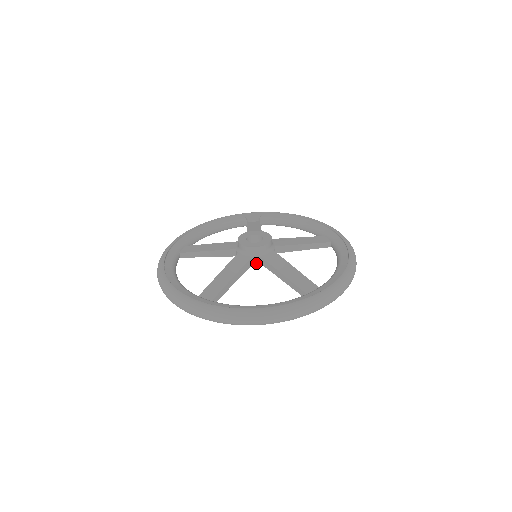
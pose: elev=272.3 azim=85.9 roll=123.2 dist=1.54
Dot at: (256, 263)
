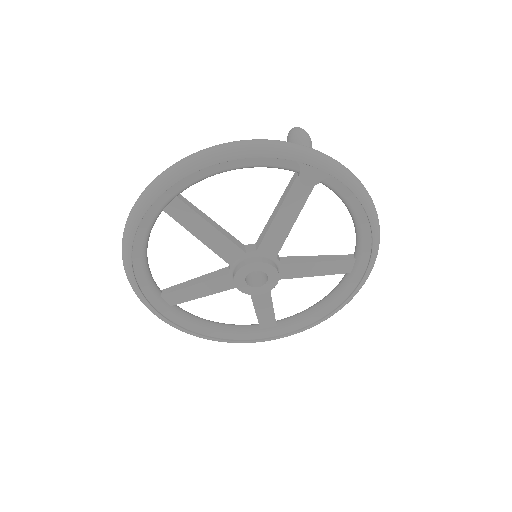
Dot at: occluded
